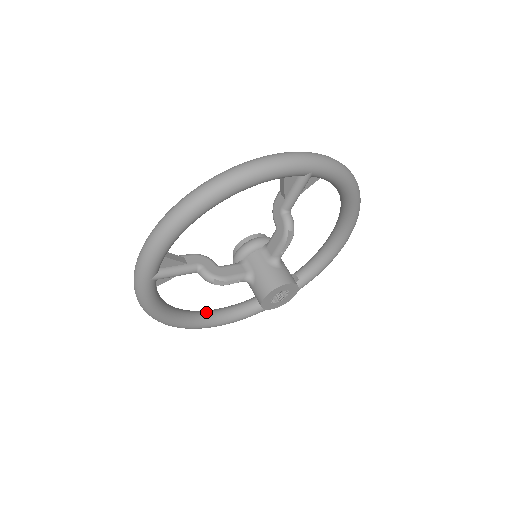
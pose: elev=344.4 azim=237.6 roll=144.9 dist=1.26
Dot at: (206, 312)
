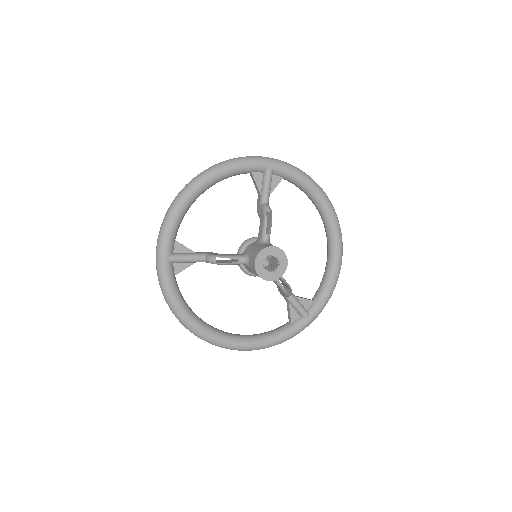
Dot at: (231, 333)
